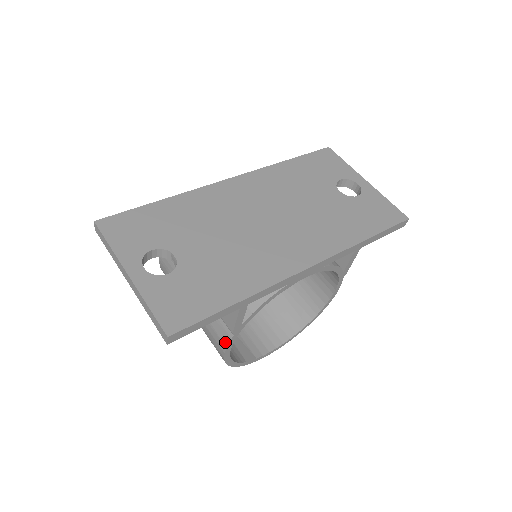
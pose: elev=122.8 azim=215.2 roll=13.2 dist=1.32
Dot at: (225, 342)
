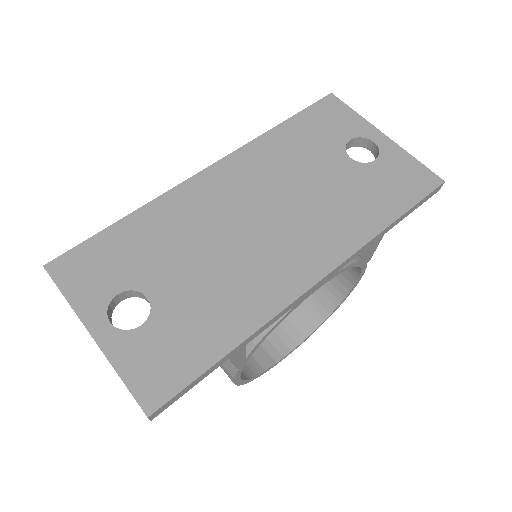
Dot at: (231, 373)
